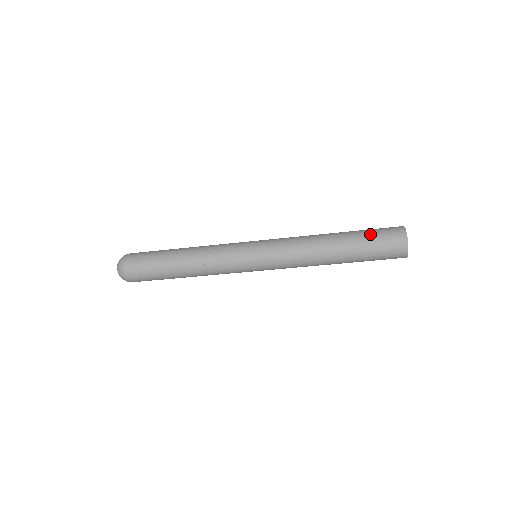
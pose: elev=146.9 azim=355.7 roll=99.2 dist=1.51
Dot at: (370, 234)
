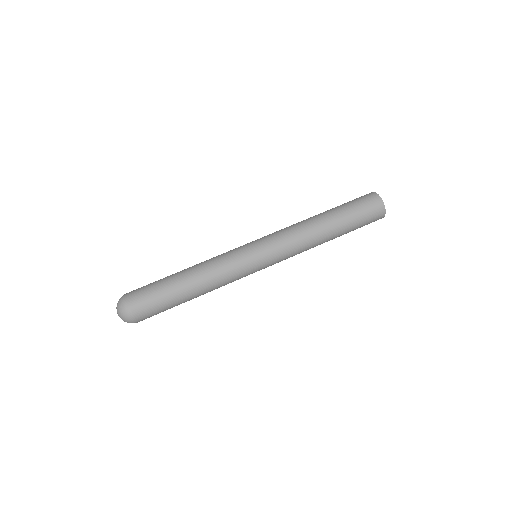
Dot at: (355, 210)
